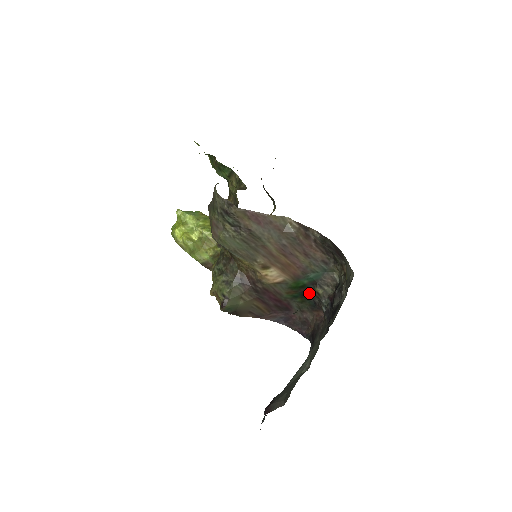
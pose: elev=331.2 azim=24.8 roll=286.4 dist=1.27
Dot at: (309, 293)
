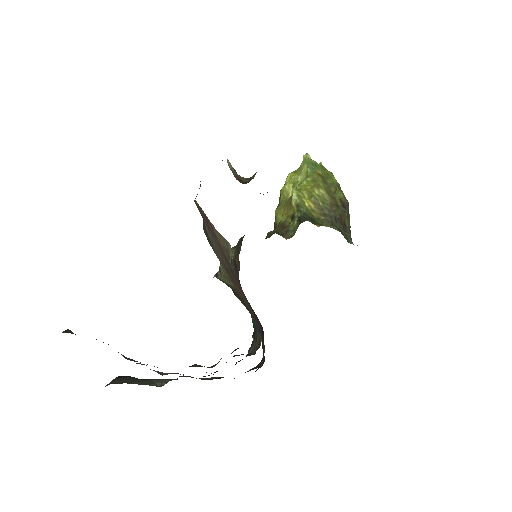
Dot at: occluded
